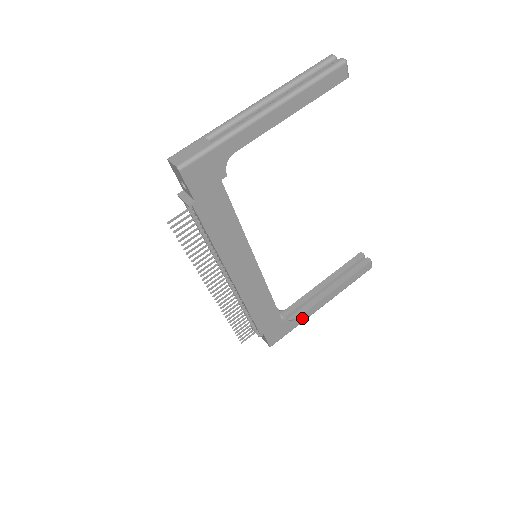
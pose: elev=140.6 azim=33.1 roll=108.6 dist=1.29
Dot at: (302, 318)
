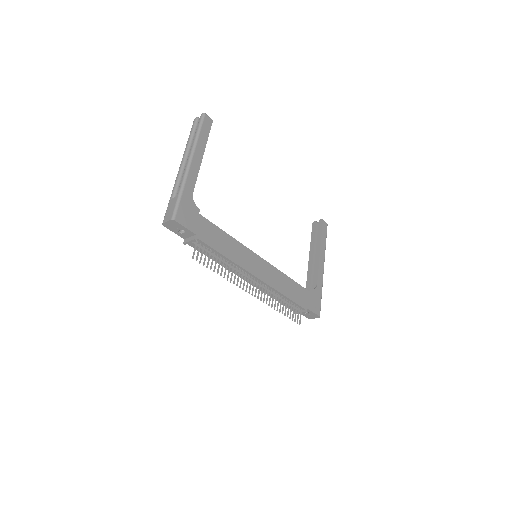
Dot at: (319, 283)
